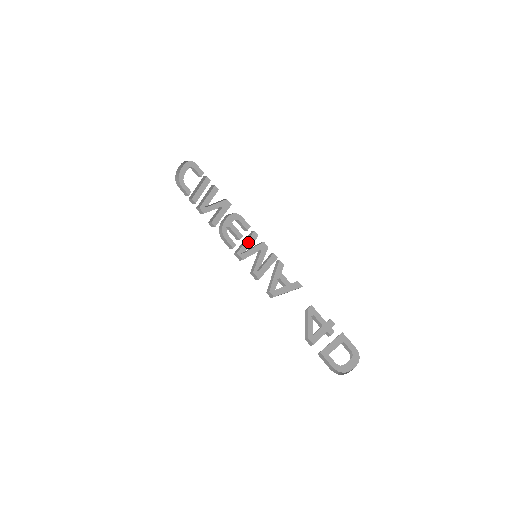
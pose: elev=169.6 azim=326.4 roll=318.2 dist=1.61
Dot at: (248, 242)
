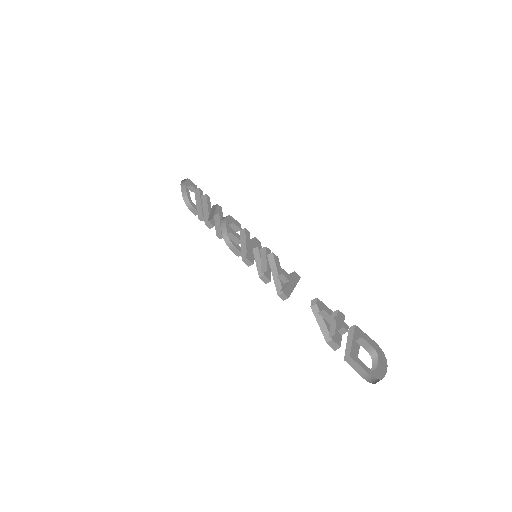
Dot at: (247, 243)
